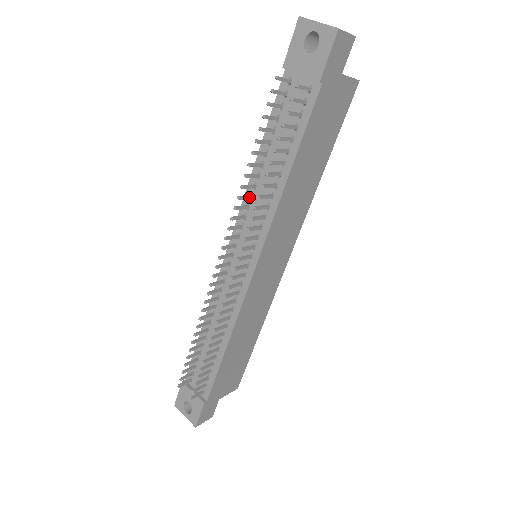
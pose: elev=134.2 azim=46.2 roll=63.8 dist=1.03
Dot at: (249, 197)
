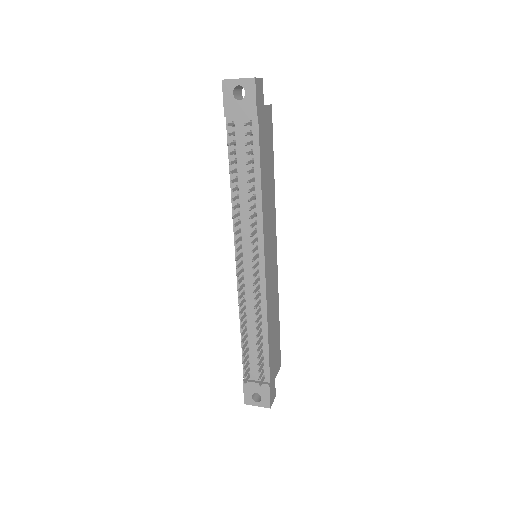
Dot at: (238, 214)
